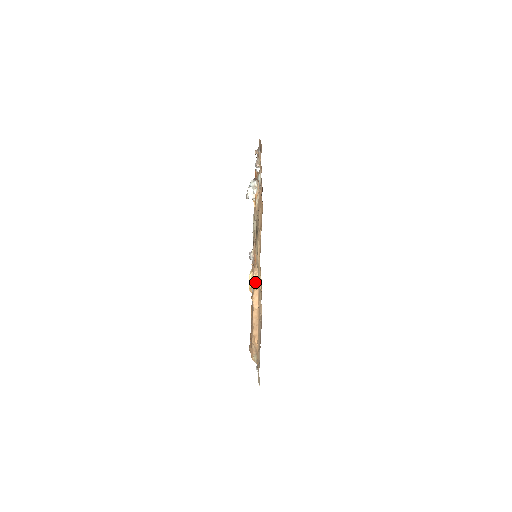
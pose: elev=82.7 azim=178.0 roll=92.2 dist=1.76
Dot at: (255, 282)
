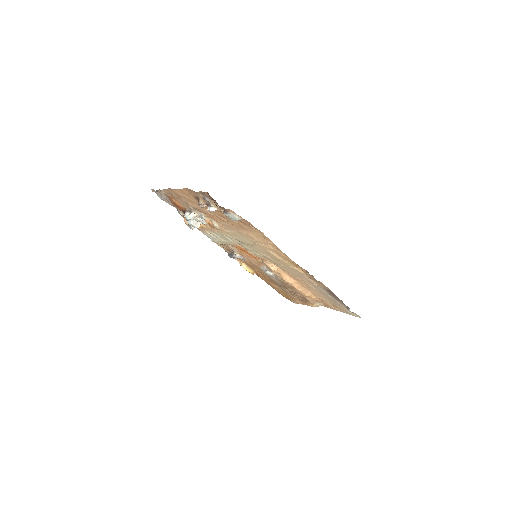
Dot at: (276, 271)
